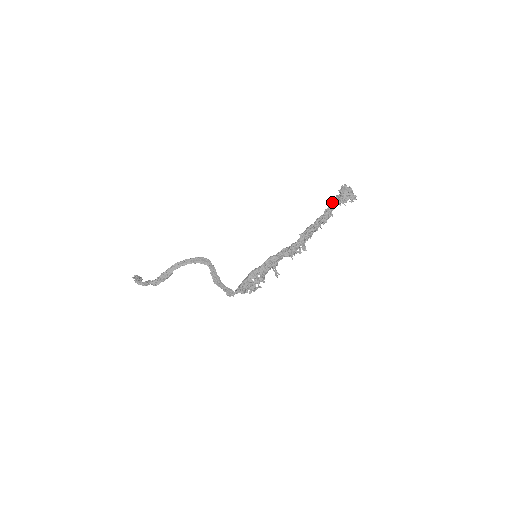
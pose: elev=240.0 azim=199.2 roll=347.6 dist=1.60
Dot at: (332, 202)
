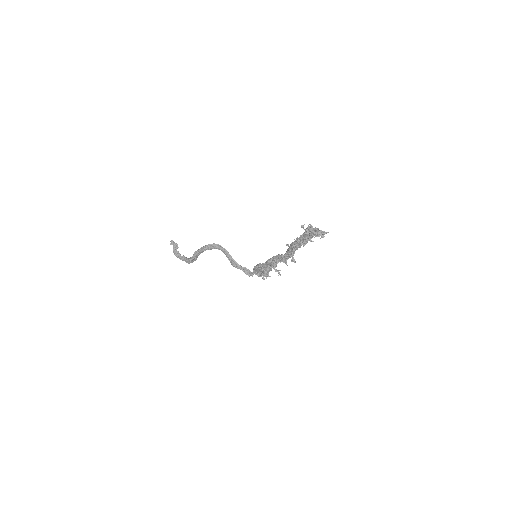
Dot at: (304, 234)
